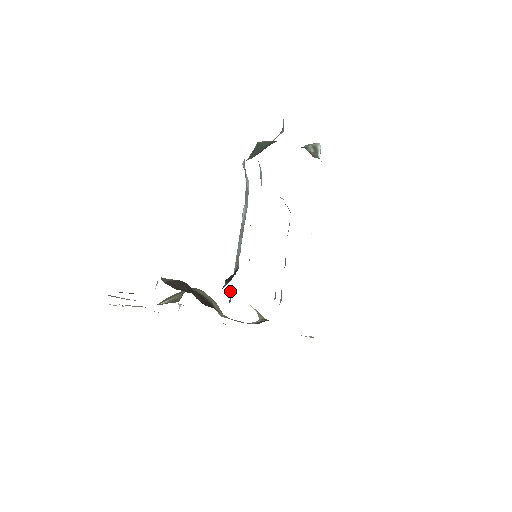
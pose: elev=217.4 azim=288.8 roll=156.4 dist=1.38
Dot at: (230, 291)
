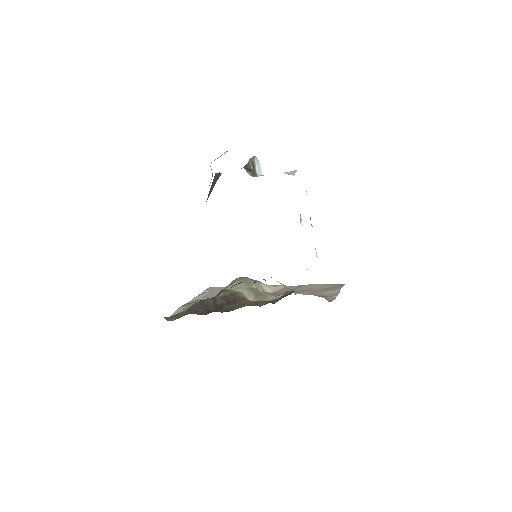
Dot at: occluded
